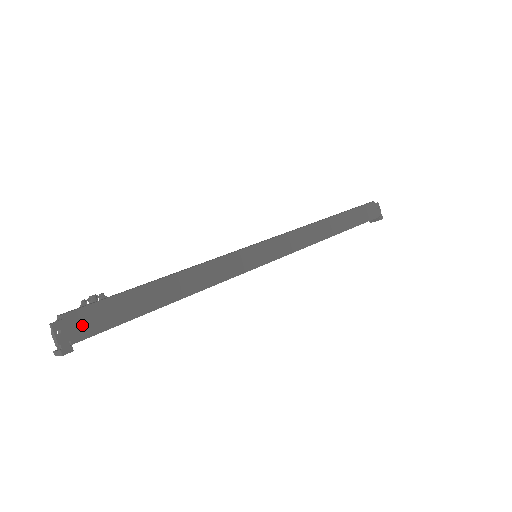
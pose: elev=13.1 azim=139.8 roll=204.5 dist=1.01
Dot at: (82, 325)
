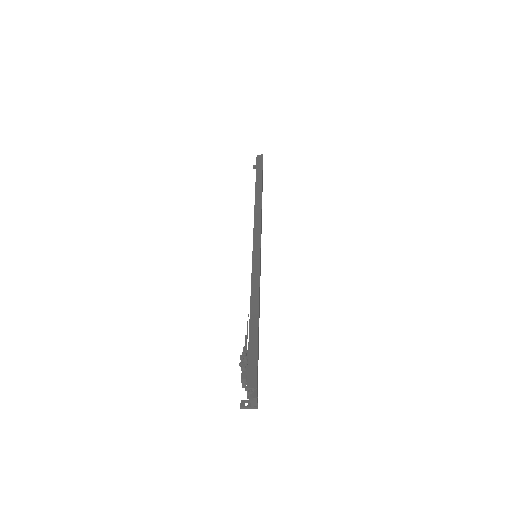
Dot at: (257, 384)
